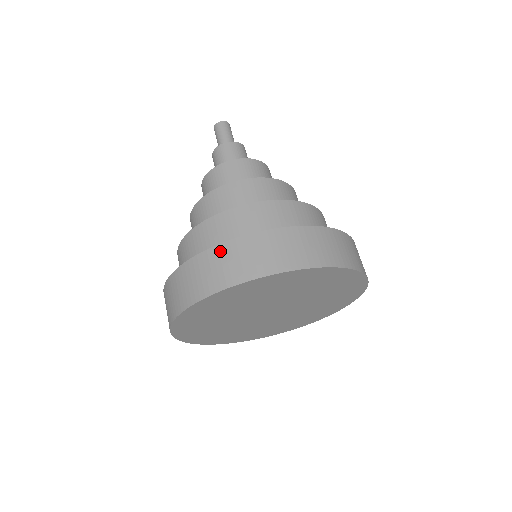
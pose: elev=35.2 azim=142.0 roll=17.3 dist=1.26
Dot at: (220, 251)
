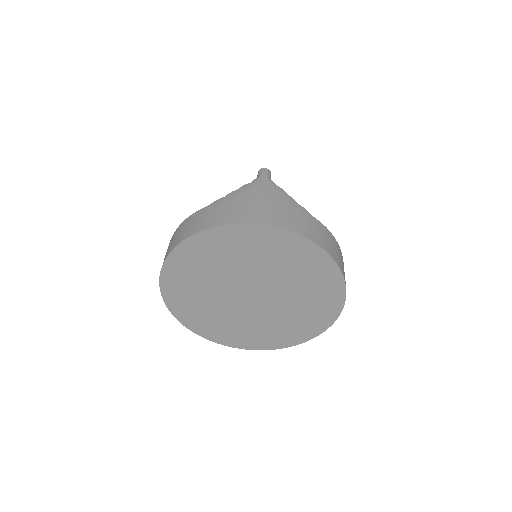
Dot at: (229, 203)
